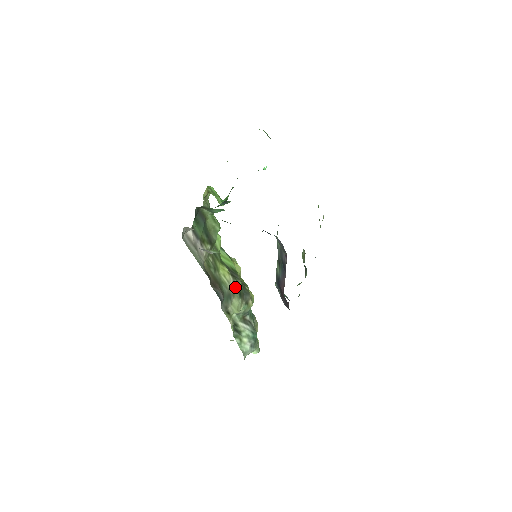
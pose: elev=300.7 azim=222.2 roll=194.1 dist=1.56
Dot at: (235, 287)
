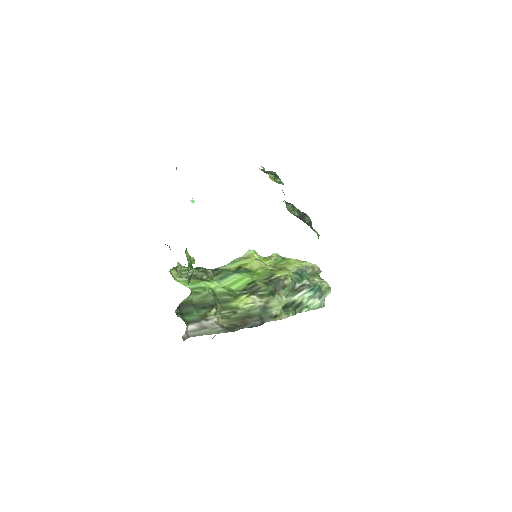
Dot at: (263, 297)
